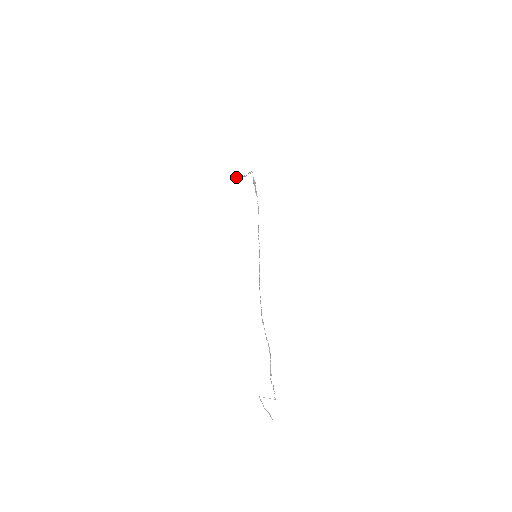
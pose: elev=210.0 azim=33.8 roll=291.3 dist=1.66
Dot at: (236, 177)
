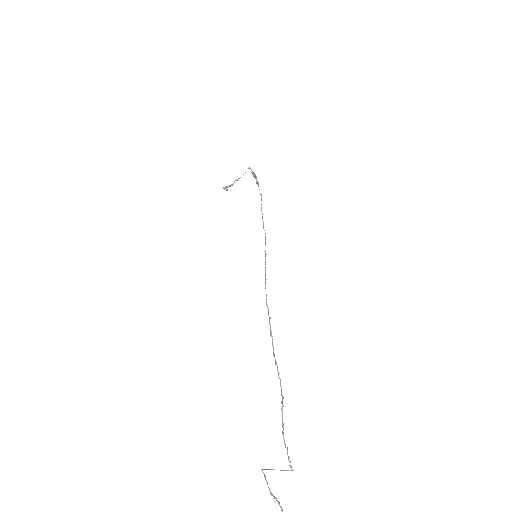
Dot at: (225, 186)
